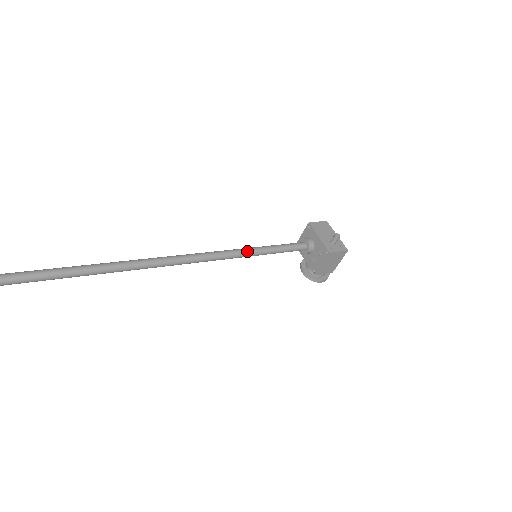
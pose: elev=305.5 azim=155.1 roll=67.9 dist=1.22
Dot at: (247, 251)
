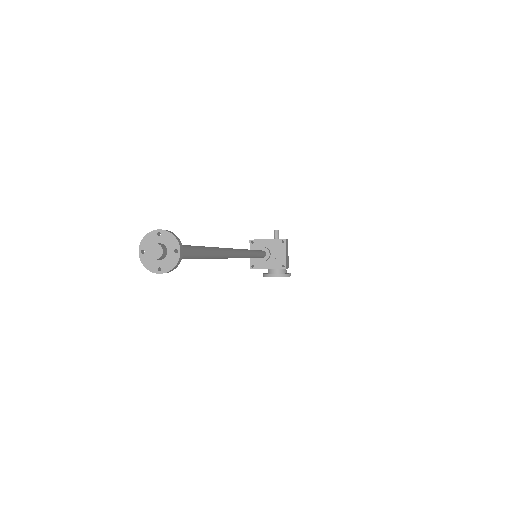
Dot at: (251, 250)
